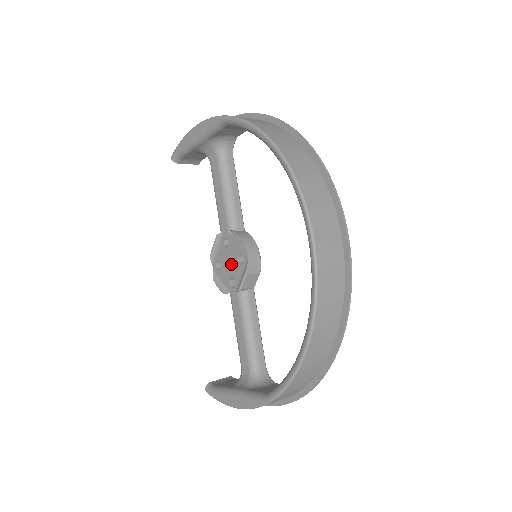
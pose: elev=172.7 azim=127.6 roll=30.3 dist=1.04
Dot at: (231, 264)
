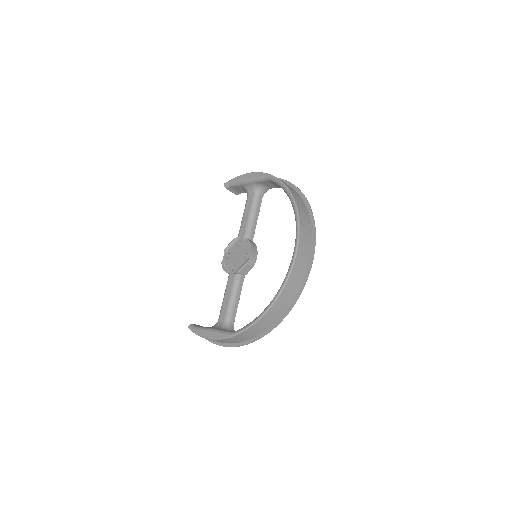
Dot at: (237, 257)
